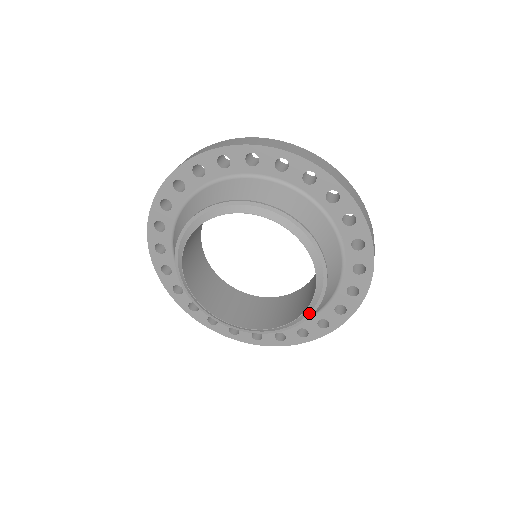
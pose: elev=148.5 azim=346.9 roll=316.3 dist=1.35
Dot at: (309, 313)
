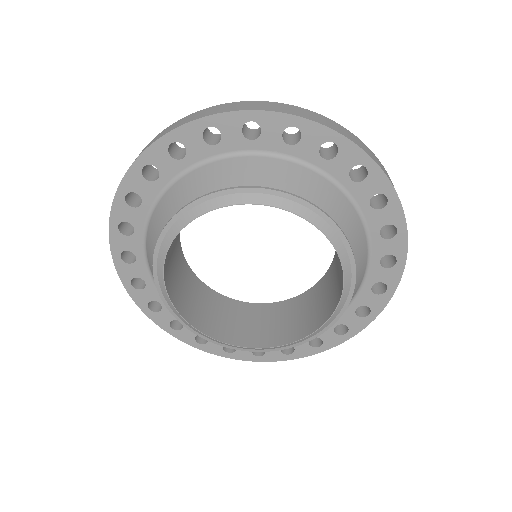
Dot at: (295, 344)
